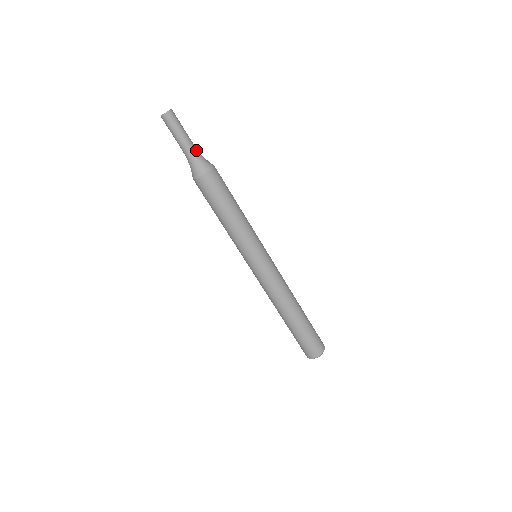
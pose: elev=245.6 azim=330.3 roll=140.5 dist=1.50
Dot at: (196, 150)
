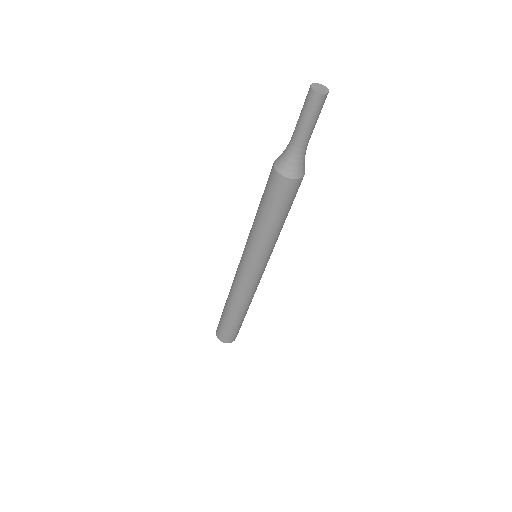
Dot at: (303, 149)
